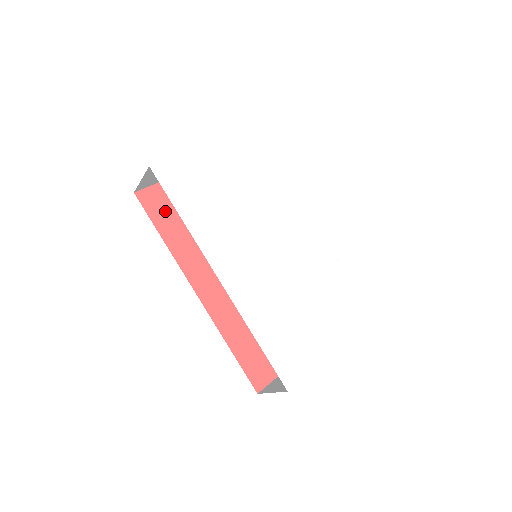
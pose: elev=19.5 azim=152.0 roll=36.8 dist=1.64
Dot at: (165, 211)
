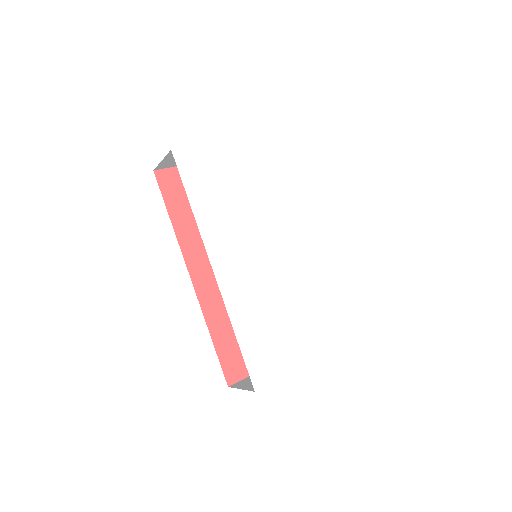
Dot at: (179, 194)
